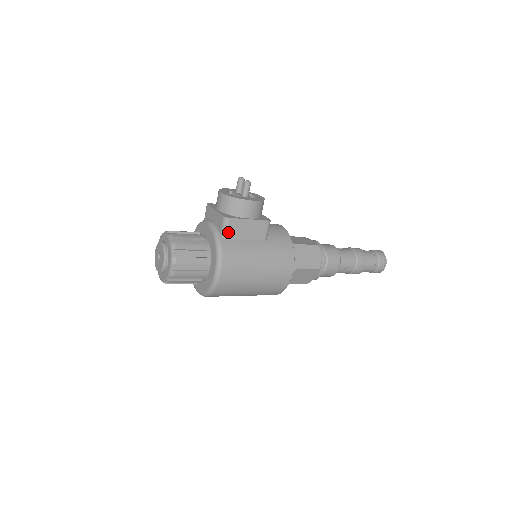
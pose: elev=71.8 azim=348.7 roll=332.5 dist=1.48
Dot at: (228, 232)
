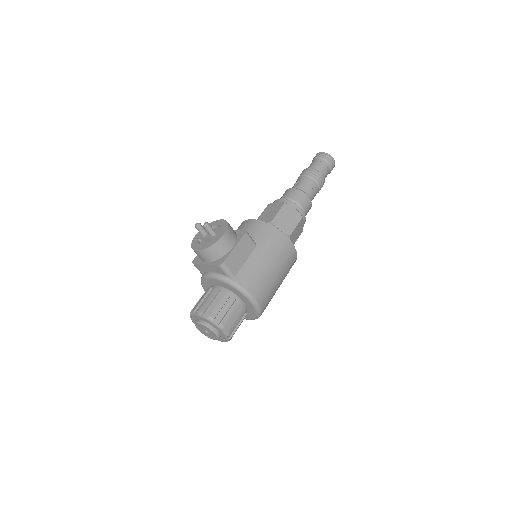
Dot at: (231, 271)
